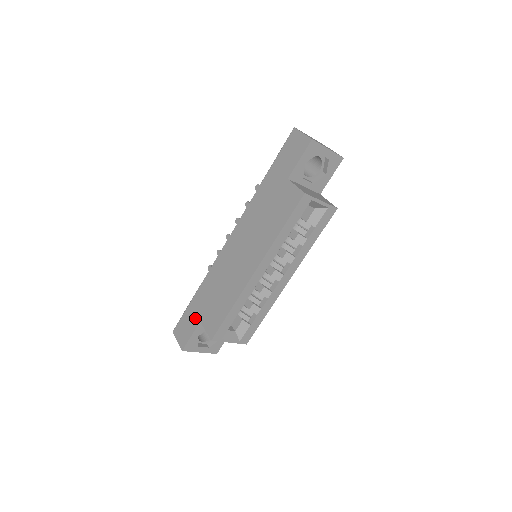
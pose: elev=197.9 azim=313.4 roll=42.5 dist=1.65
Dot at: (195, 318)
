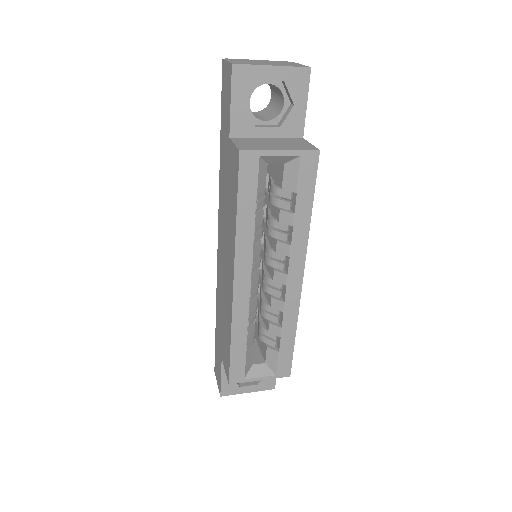
Dot at: (219, 354)
